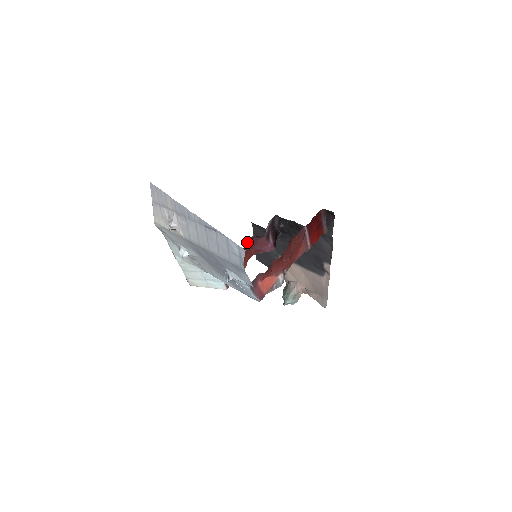
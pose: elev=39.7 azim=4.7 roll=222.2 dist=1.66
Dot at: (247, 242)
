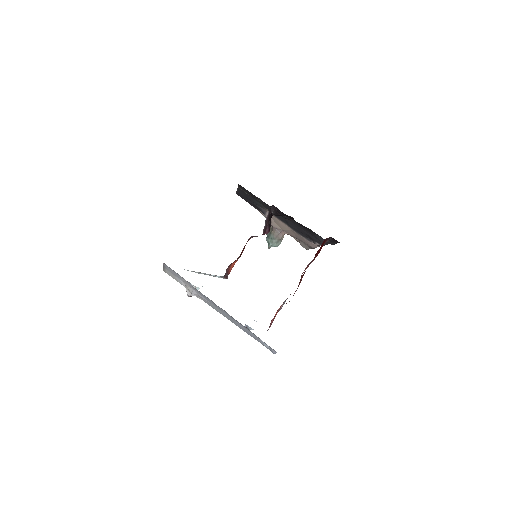
Dot at: occluded
